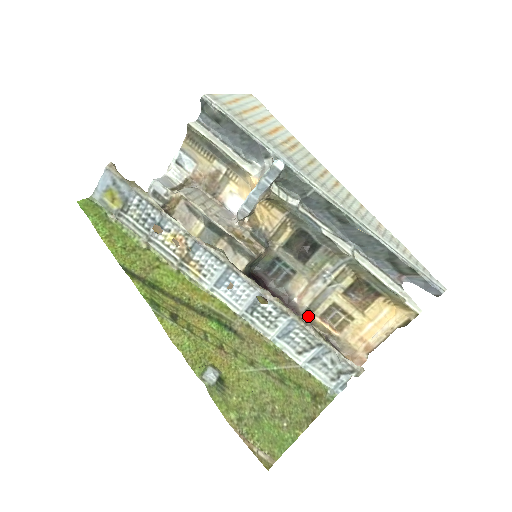
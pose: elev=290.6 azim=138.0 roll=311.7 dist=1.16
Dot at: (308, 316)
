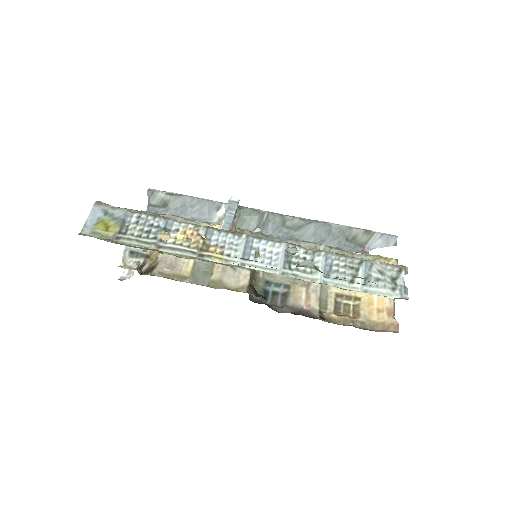
Dot at: (325, 318)
